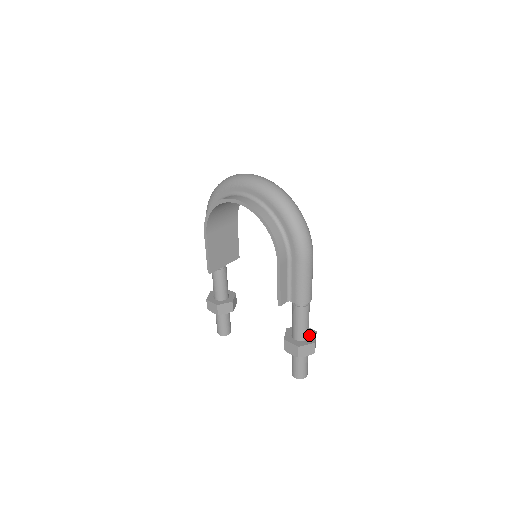
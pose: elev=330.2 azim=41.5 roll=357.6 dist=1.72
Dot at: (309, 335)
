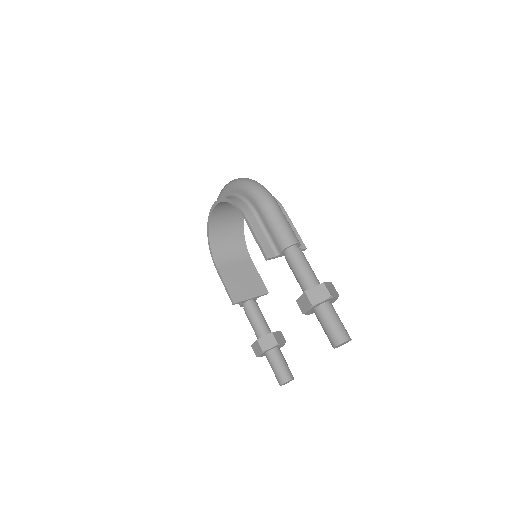
Dot at: occluded
